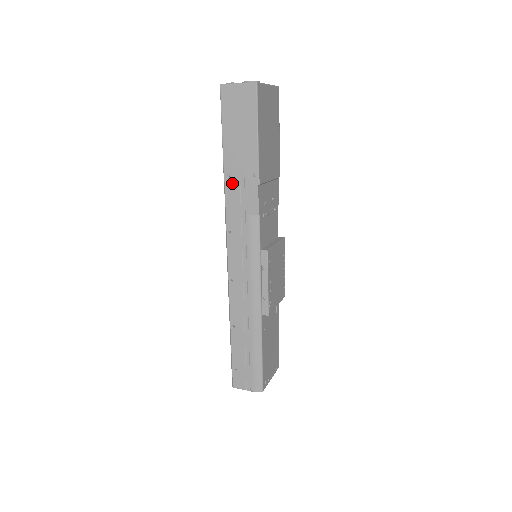
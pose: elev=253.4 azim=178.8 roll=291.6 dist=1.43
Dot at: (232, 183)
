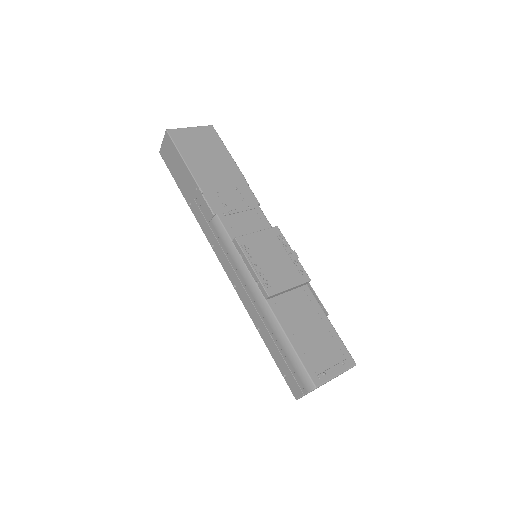
Dot at: (194, 207)
